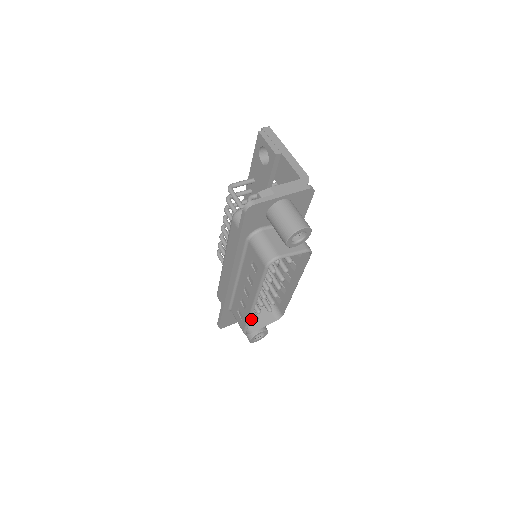
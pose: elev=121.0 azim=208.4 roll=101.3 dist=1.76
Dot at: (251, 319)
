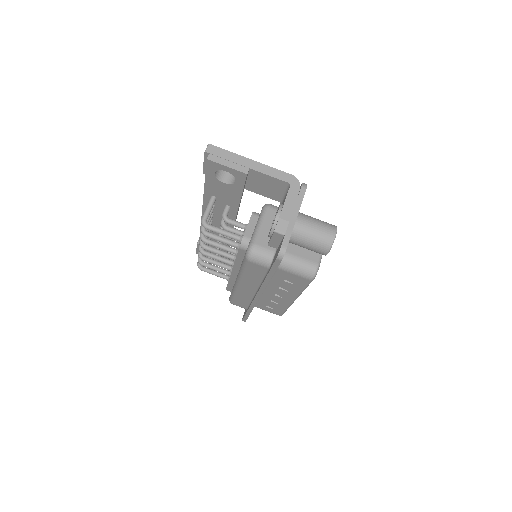
Dot at: occluded
